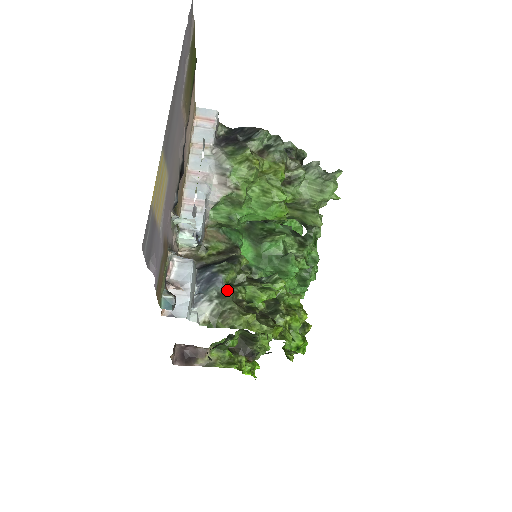
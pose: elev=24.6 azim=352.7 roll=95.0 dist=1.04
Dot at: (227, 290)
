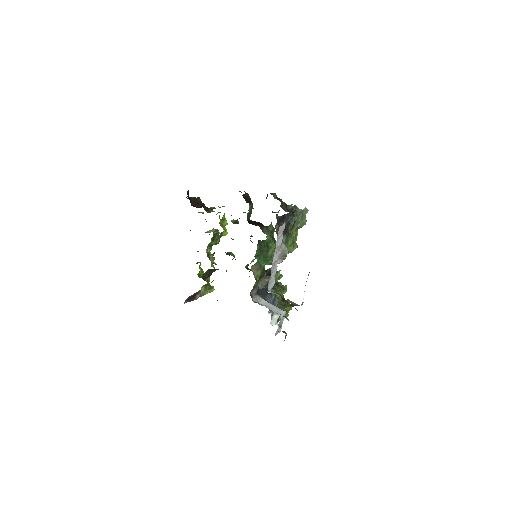
Dot at: (278, 303)
